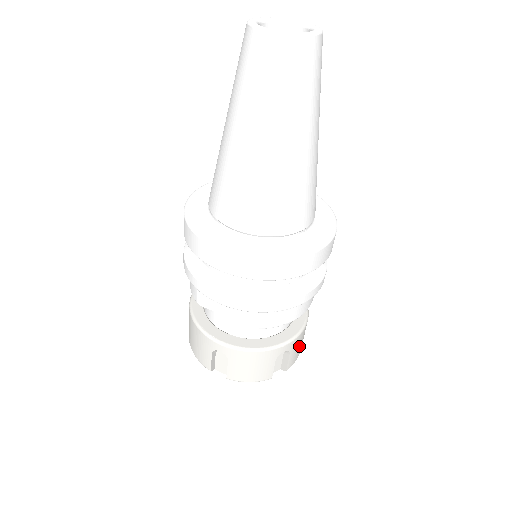
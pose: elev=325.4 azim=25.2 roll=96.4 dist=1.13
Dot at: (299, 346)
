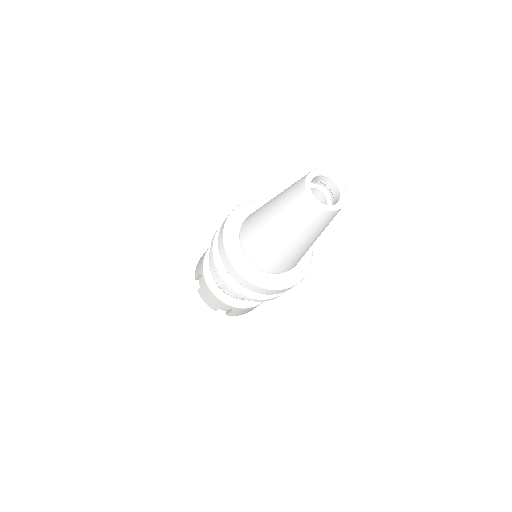
Dot at: occluded
